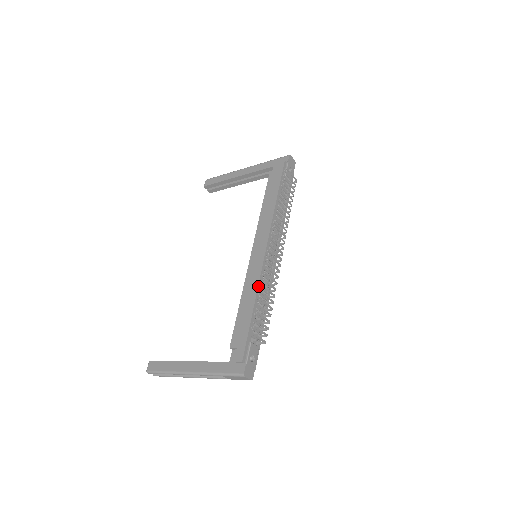
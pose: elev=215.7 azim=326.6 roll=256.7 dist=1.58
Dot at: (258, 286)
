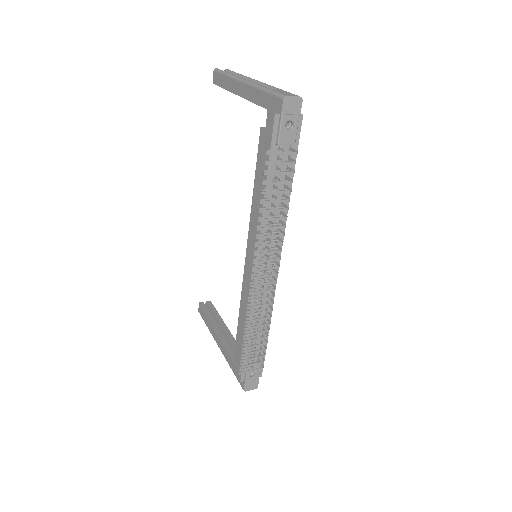
Dot at: occluded
